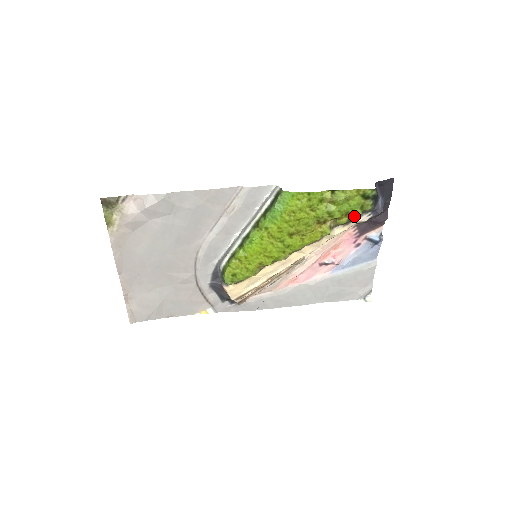
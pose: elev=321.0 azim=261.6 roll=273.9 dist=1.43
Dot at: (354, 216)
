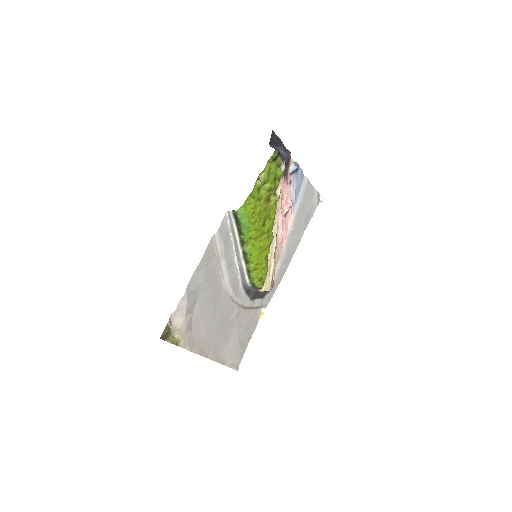
Dot at: (280, 175)
